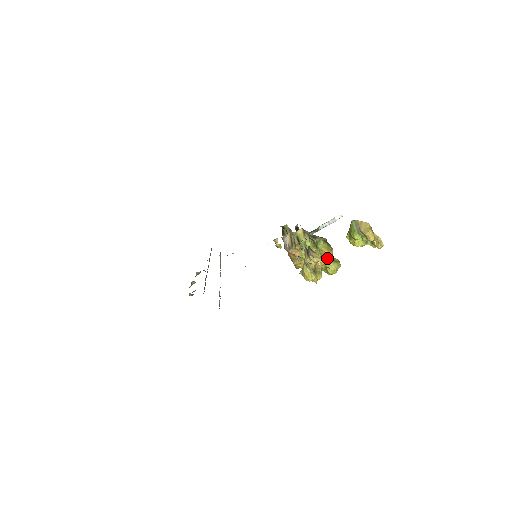
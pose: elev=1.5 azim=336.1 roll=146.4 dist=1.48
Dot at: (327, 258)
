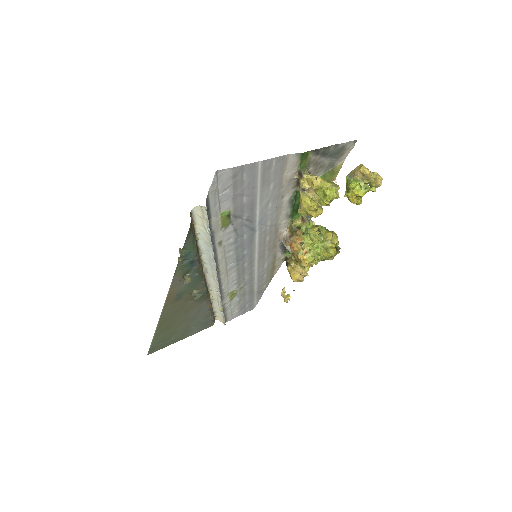
Dot at: (322, 179)
